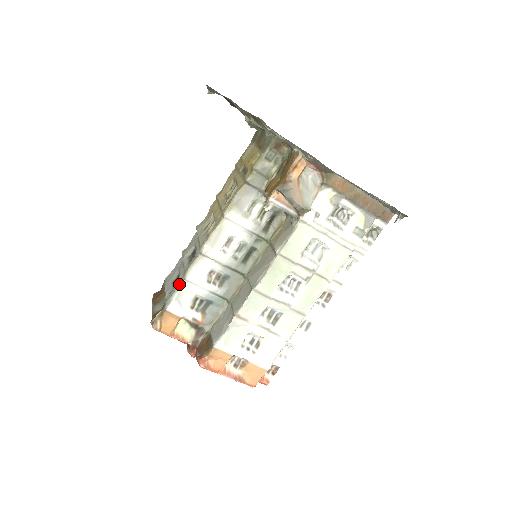
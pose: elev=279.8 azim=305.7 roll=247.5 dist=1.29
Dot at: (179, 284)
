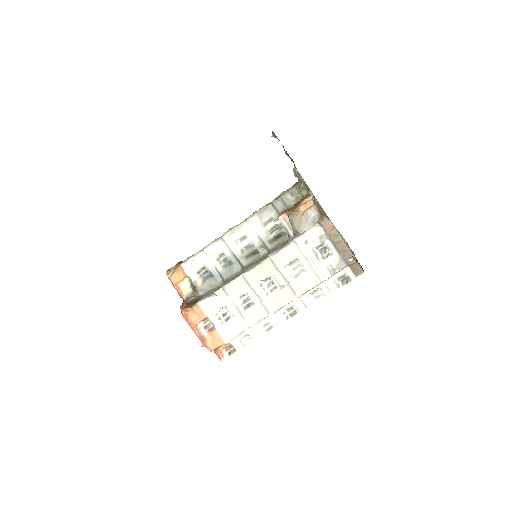
Dot at: (198, 252)
